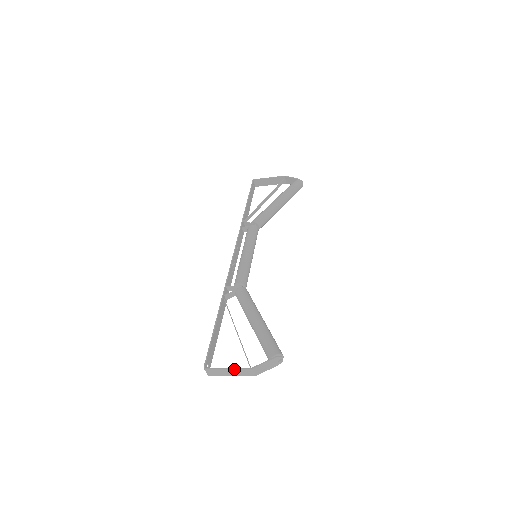
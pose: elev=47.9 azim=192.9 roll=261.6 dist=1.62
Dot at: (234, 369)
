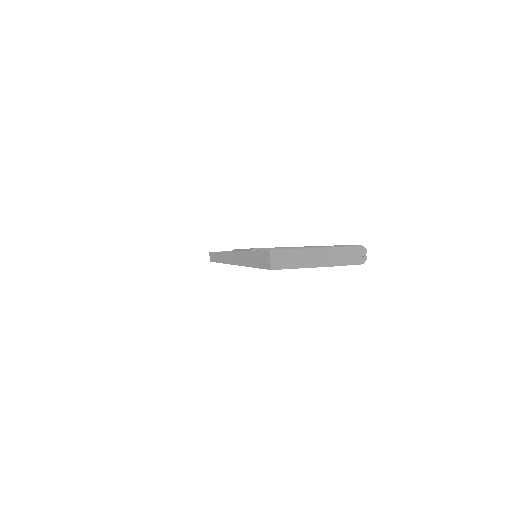
Dot at: (316, 249)
